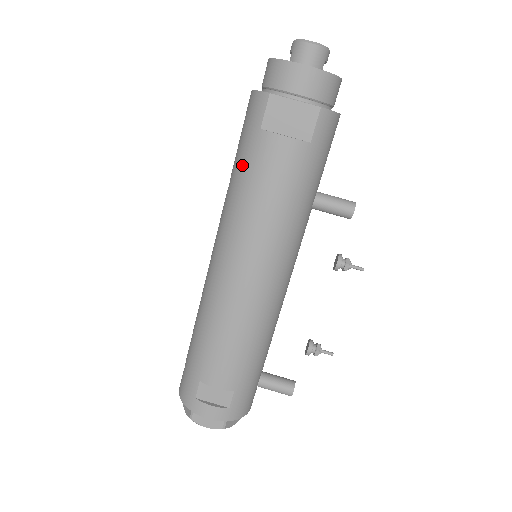
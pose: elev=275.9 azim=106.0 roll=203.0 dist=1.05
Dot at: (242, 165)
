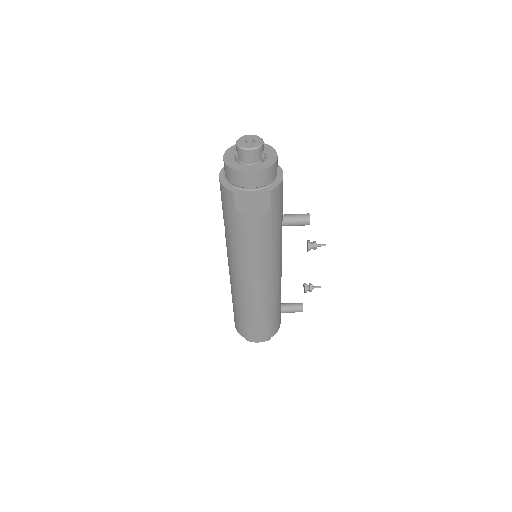
Dot at: (231, 227)
